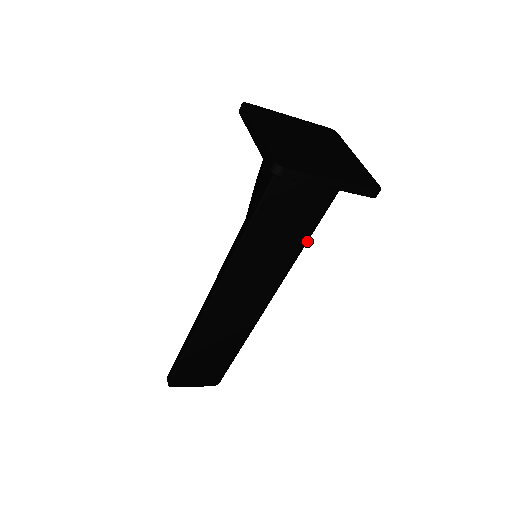
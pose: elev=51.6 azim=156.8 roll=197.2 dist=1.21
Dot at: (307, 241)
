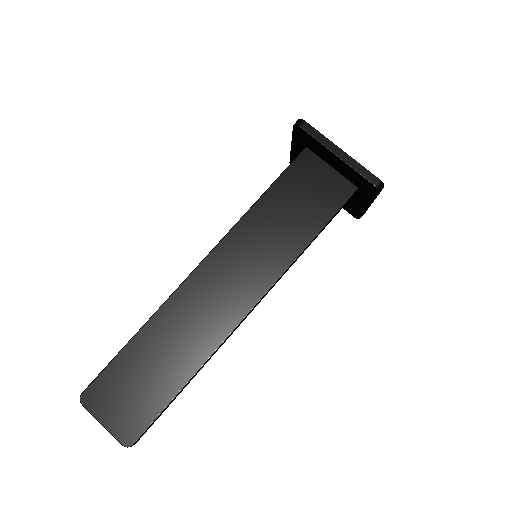
Dot at: (308, 244)
